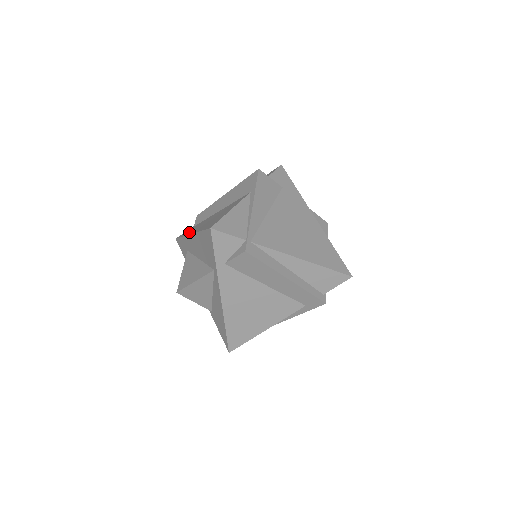
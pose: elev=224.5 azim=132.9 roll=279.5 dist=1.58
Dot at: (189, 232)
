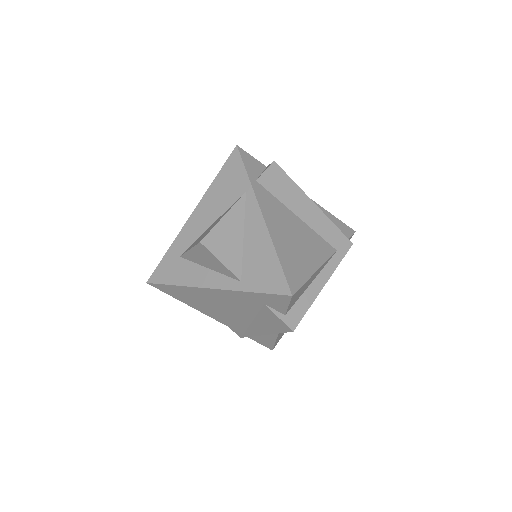
Dot at: occluded
